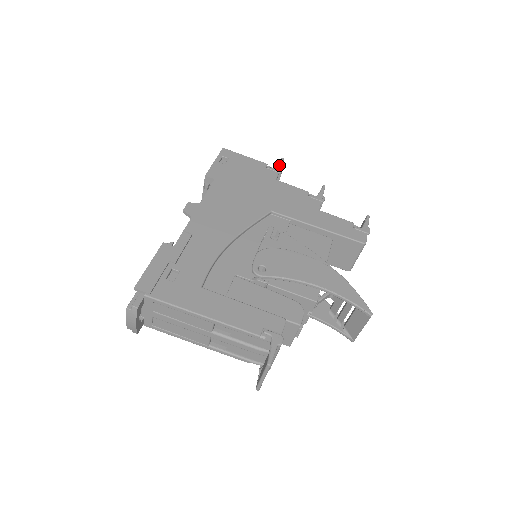
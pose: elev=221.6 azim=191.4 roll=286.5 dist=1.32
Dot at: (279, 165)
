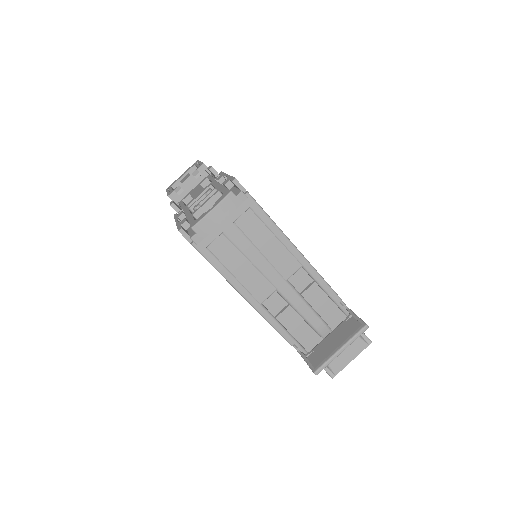
Dot at: occluded
